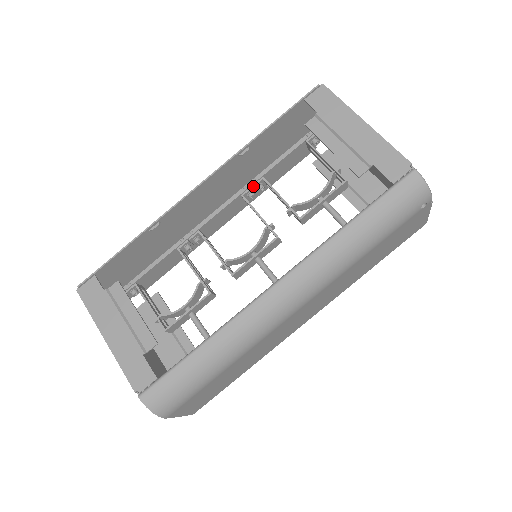
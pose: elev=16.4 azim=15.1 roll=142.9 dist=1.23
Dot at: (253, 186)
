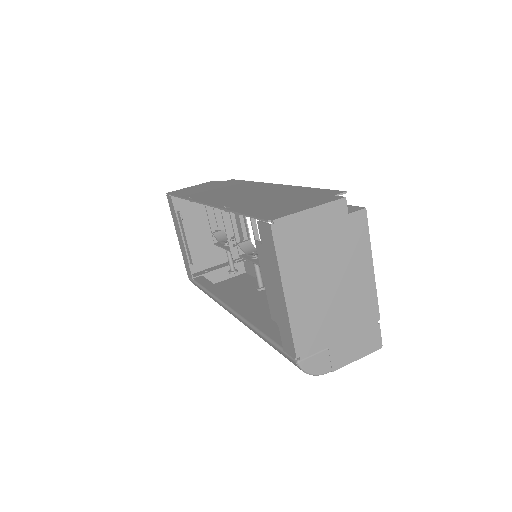
Dot at: occluded
